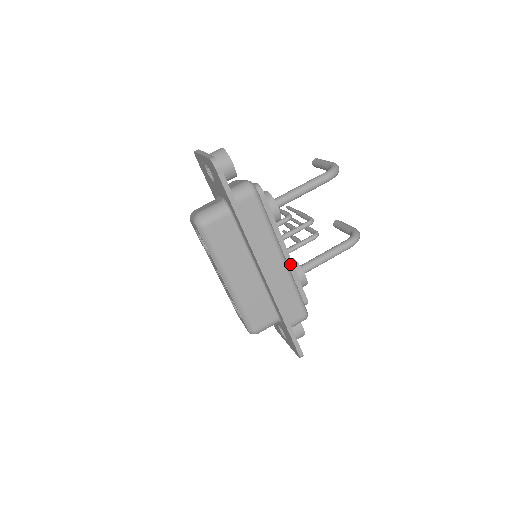
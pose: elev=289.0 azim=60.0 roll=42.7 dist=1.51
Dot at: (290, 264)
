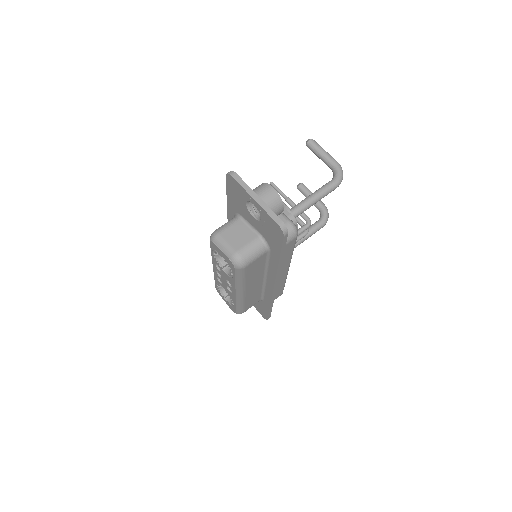
Dot at: occluded
